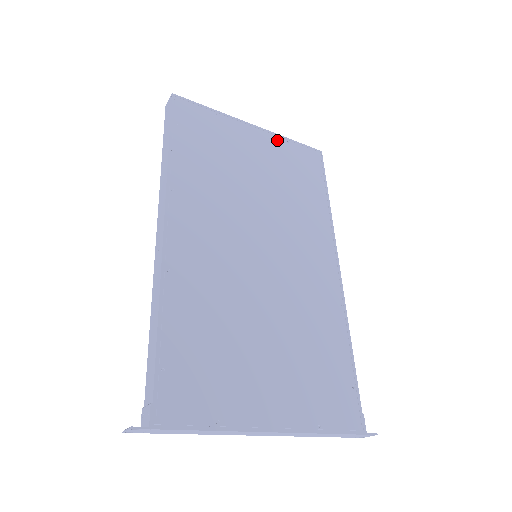
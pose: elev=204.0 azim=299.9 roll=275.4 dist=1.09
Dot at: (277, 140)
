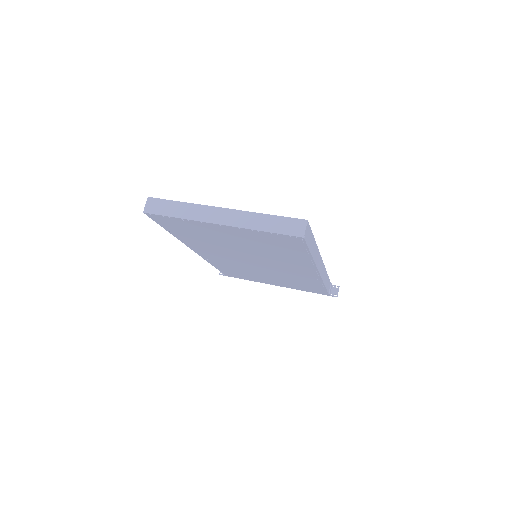
Dot at: (247, 231)
